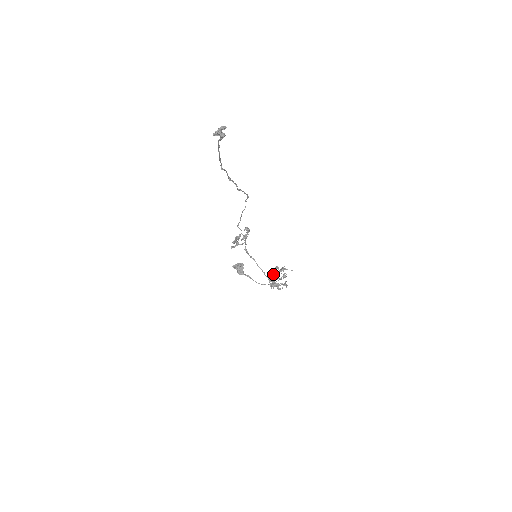
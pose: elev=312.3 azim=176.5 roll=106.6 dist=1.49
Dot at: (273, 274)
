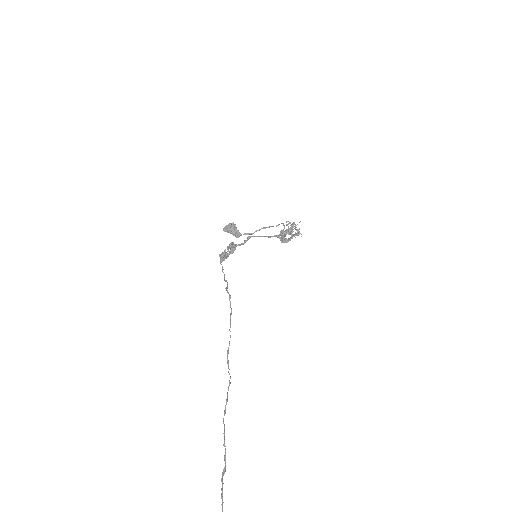
Dot at: (280, 238)
